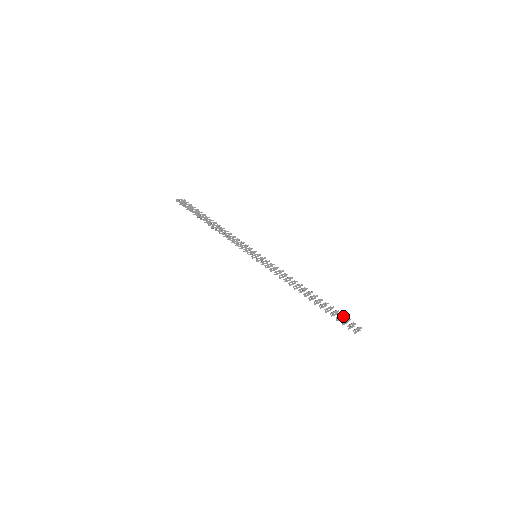
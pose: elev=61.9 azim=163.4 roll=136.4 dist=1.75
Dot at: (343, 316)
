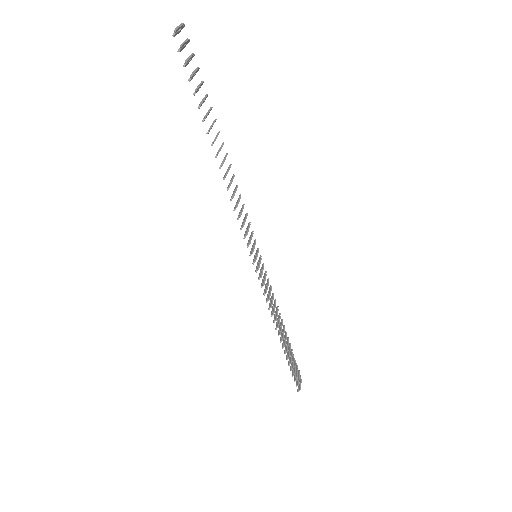
Dot at: (295, 363)
